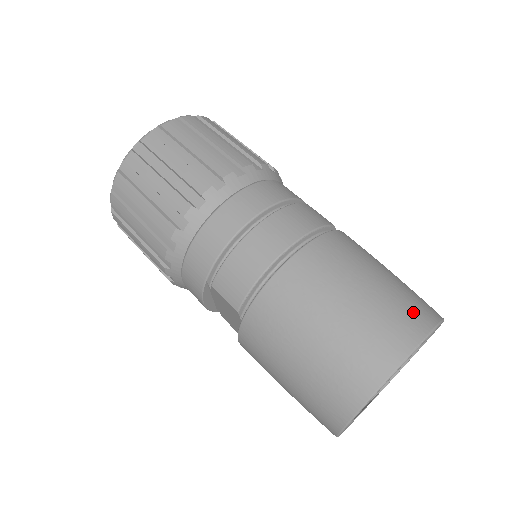
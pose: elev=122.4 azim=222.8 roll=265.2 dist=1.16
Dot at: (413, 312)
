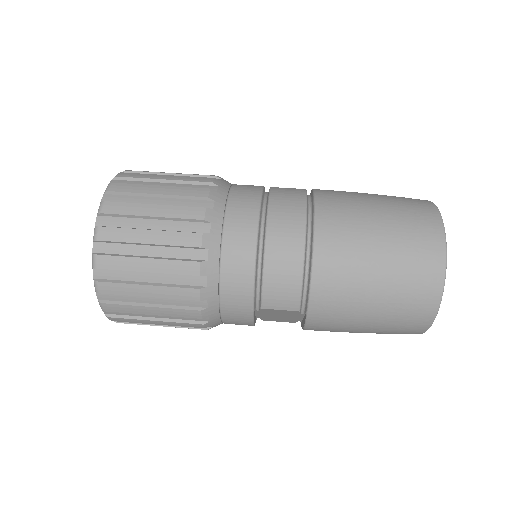
Dot at: (421, 215)
